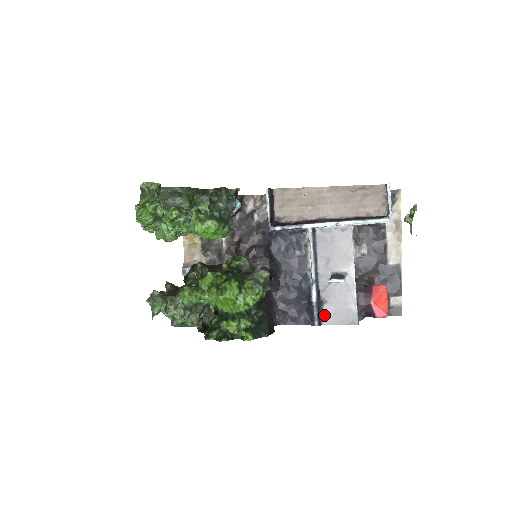
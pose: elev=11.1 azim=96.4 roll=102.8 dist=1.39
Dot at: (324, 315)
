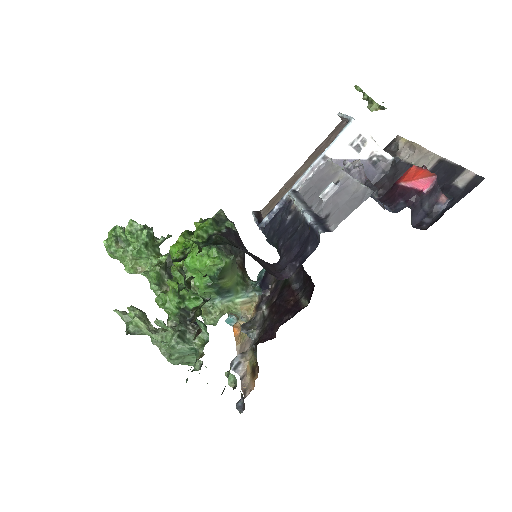
Dot at: (331, 224)
